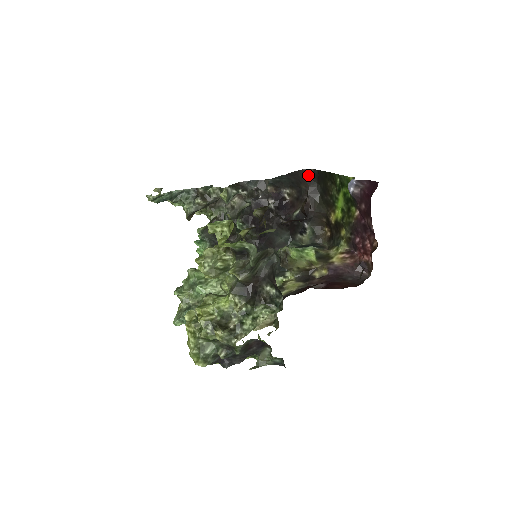
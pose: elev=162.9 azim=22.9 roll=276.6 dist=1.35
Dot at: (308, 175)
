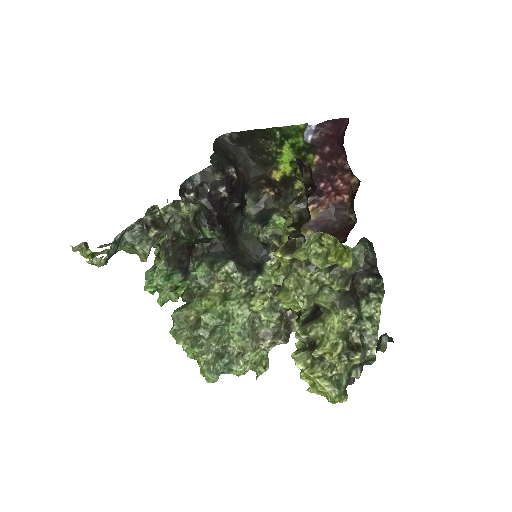
Dot at: (225, 142)
